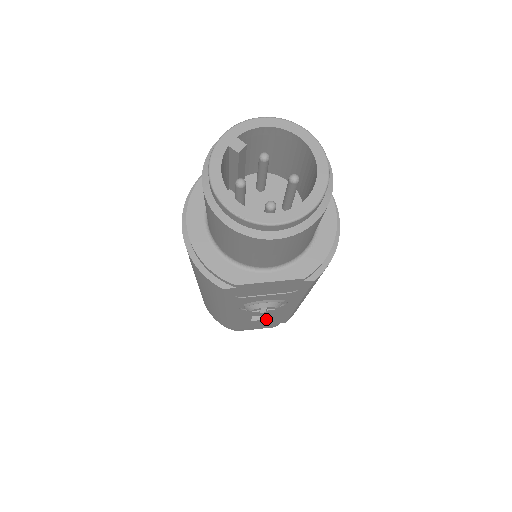
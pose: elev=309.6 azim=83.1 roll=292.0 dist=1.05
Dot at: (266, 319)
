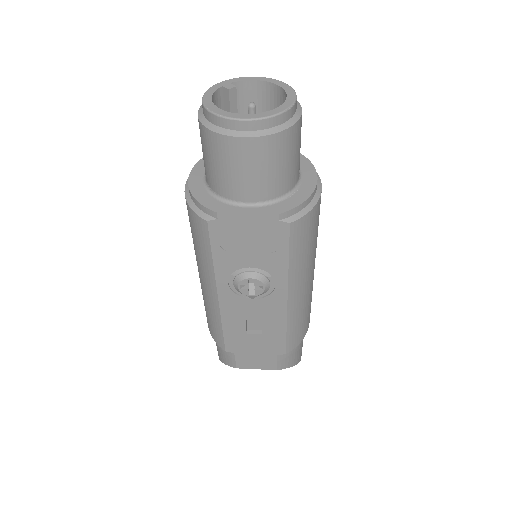
Dot at: (262, 334)
